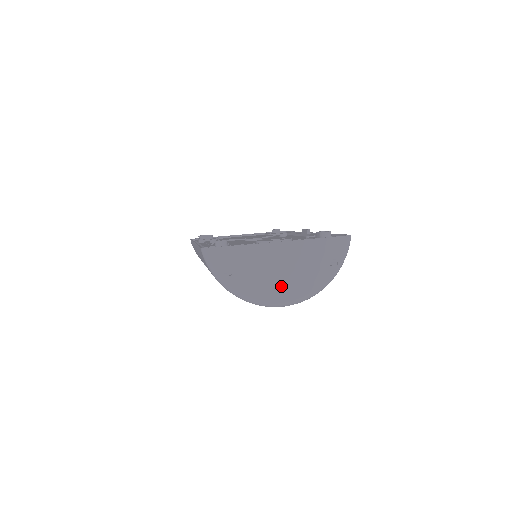
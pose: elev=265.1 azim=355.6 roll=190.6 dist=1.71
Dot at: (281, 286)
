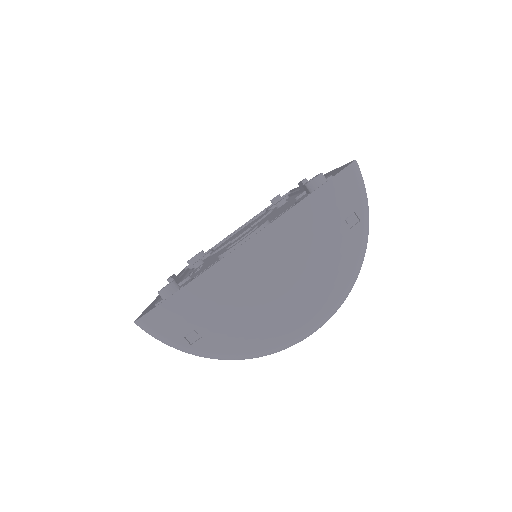
Dot at: (288, 308)
